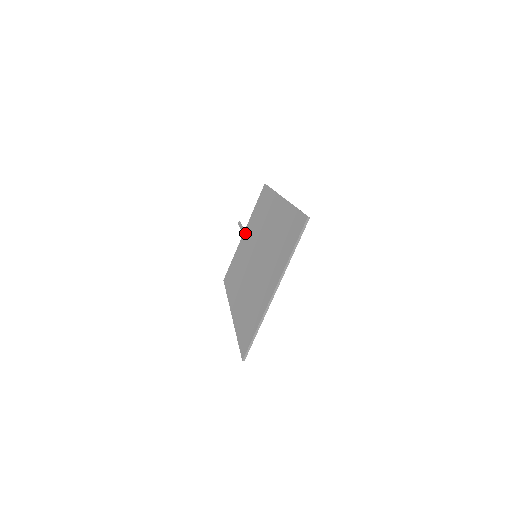
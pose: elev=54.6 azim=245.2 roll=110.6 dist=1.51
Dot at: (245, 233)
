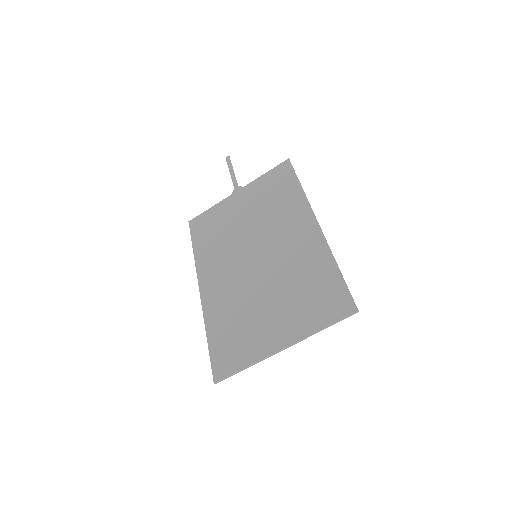
Dot at: (241, 196)
